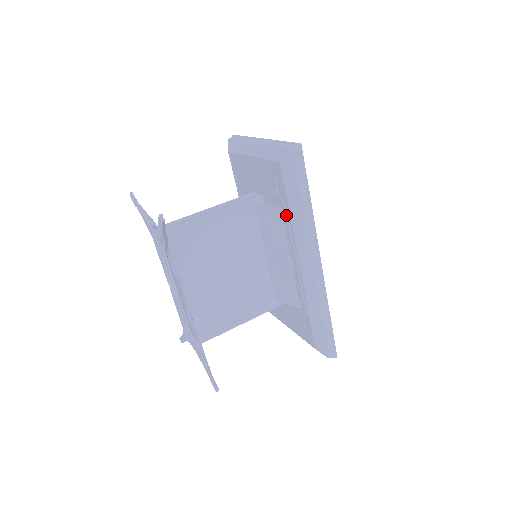
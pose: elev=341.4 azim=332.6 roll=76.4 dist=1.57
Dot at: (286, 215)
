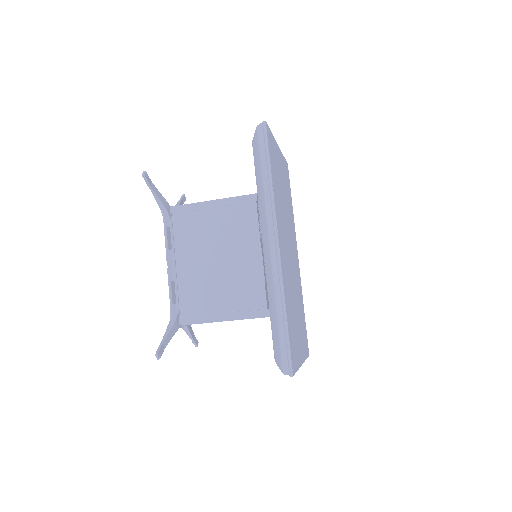
Dot at: occluded
